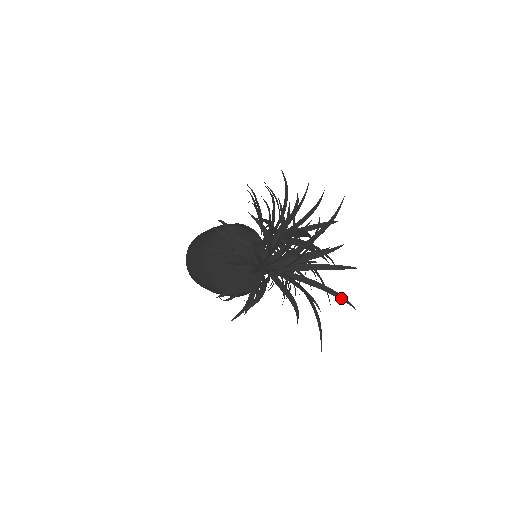
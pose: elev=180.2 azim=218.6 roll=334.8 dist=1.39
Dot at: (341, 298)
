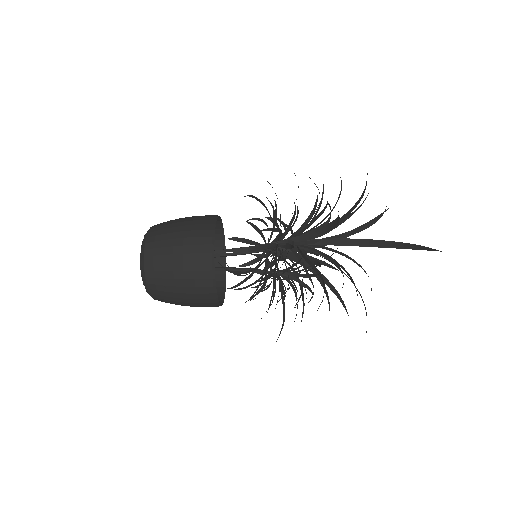
Dot at: (364, 305)
